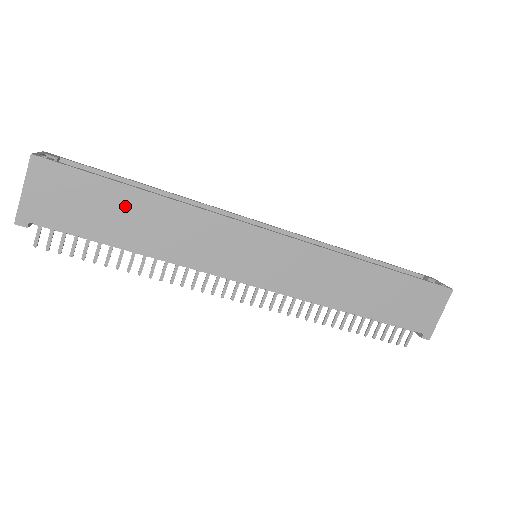
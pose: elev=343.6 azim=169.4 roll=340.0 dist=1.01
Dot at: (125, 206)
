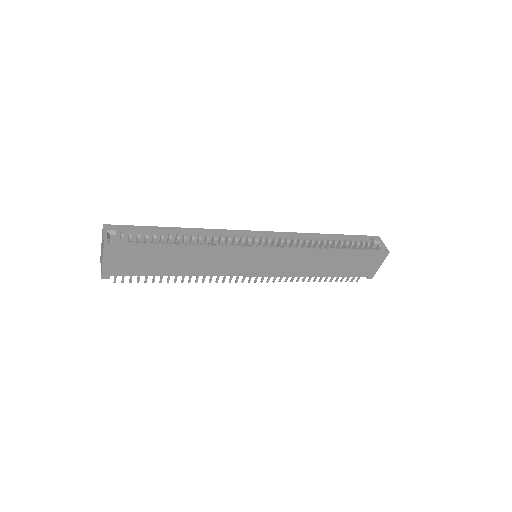
Dot at: (169, 257)
